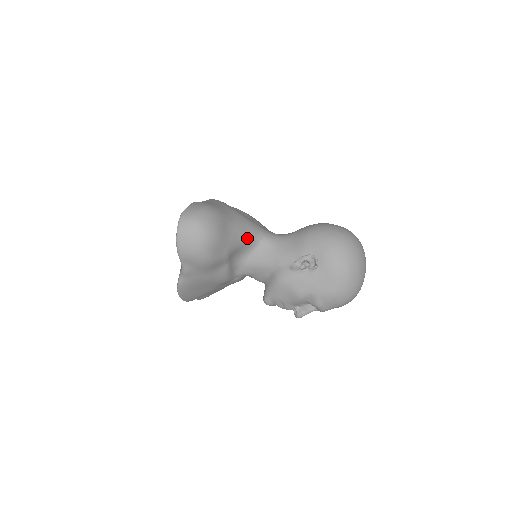
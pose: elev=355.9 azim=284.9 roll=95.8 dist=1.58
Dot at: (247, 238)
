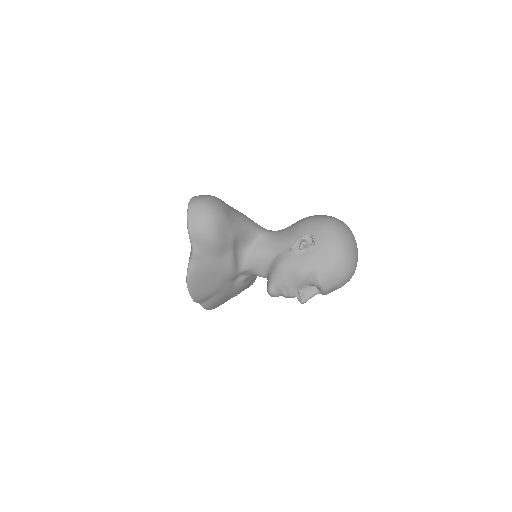
Dot at: (248, 228)
